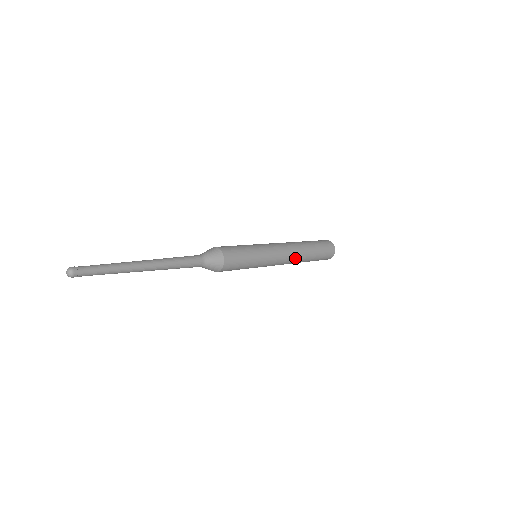
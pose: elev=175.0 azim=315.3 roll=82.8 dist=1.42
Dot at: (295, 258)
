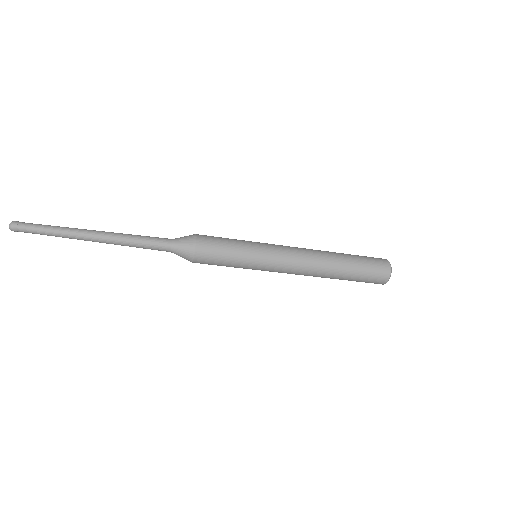
Dot at: (314, 253)
